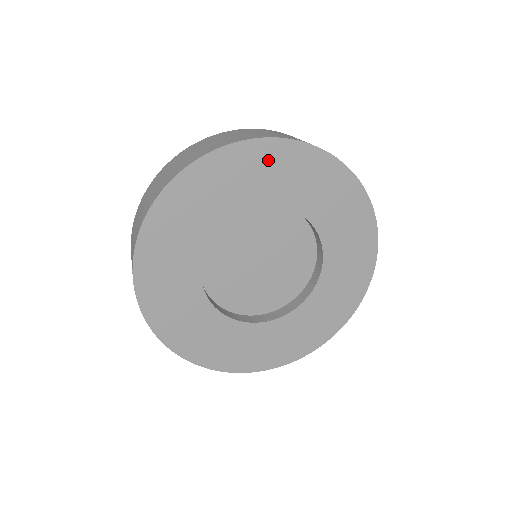
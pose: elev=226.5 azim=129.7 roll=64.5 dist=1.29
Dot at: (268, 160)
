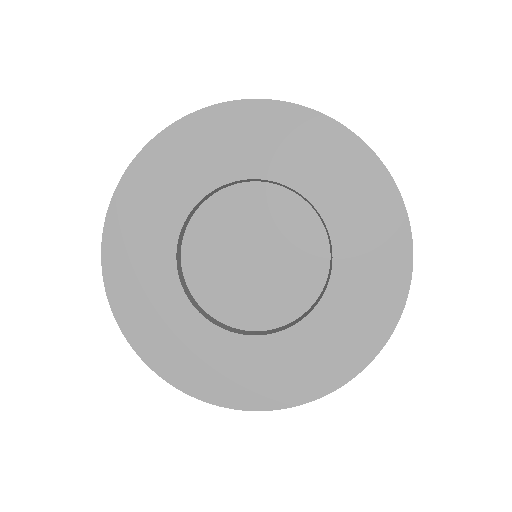
Dot at: (314, 138)
